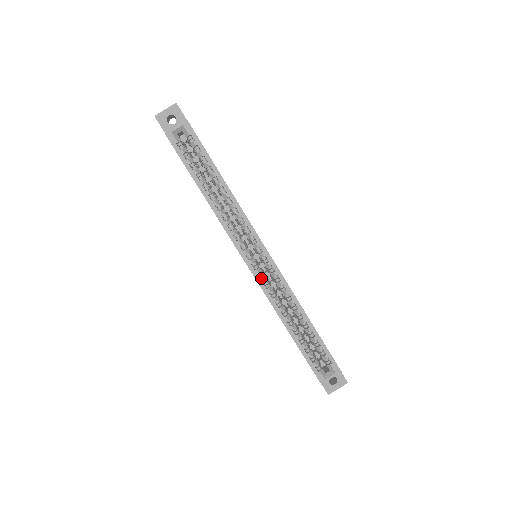
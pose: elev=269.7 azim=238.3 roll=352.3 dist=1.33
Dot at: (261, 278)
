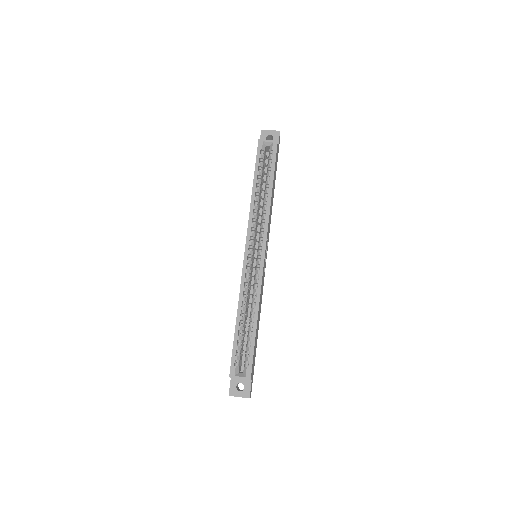
Dot at: (247, 269)
